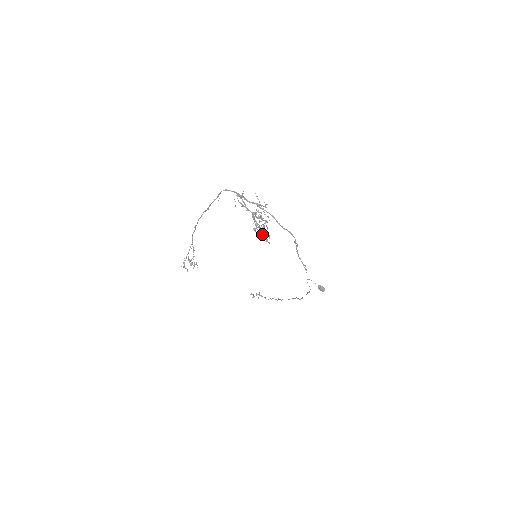
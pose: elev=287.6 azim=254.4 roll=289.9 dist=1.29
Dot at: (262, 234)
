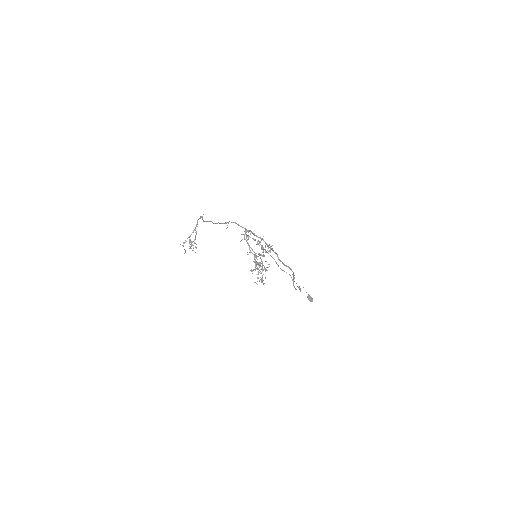
Dot at: (258, 277)
